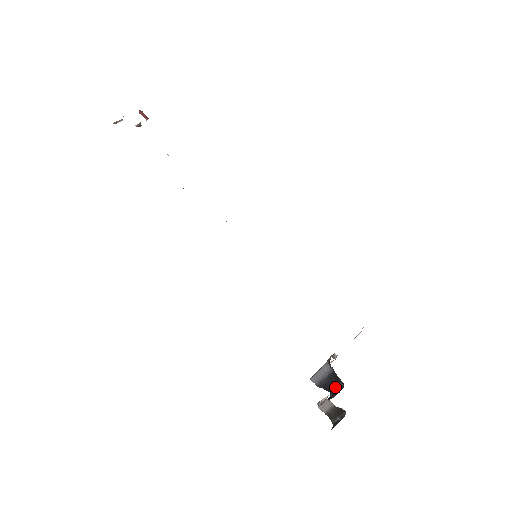
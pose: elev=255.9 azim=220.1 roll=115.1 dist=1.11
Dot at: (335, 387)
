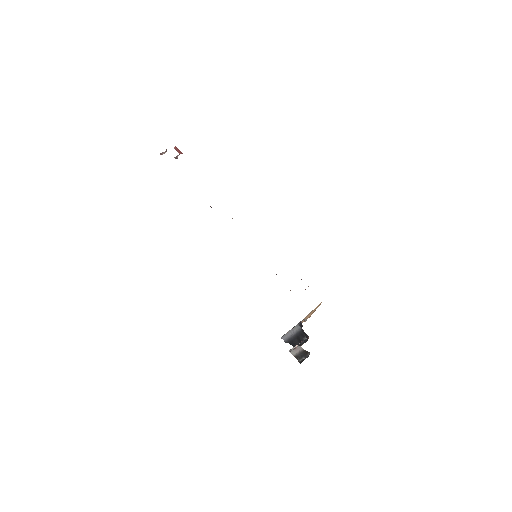
Dot at: (298, 341)
